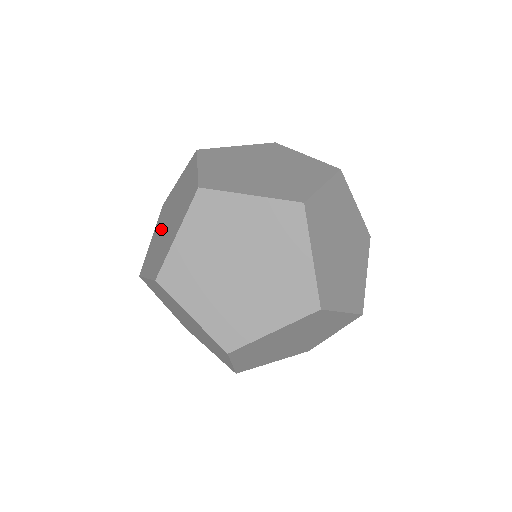
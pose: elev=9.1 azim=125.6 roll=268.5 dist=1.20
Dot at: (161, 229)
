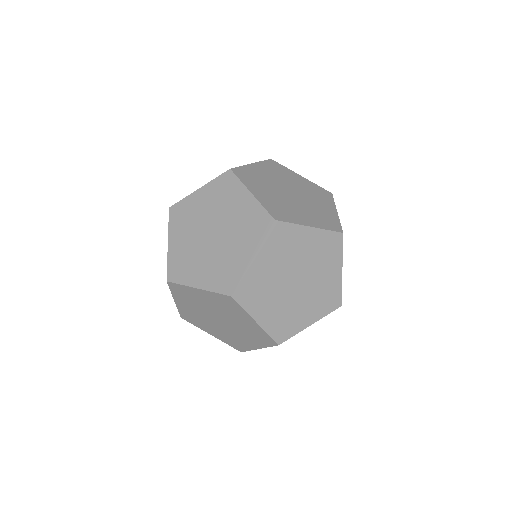
Dot at: occluded
